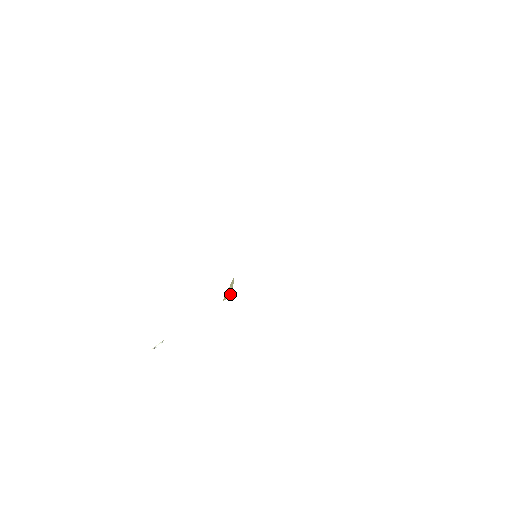
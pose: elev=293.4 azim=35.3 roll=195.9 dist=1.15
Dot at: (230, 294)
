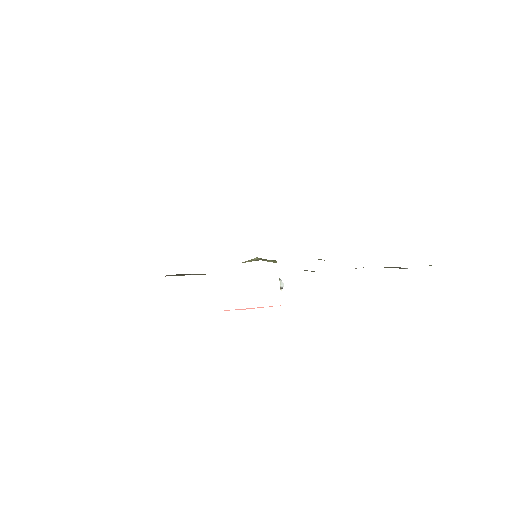
Dot at: (275, 261)
